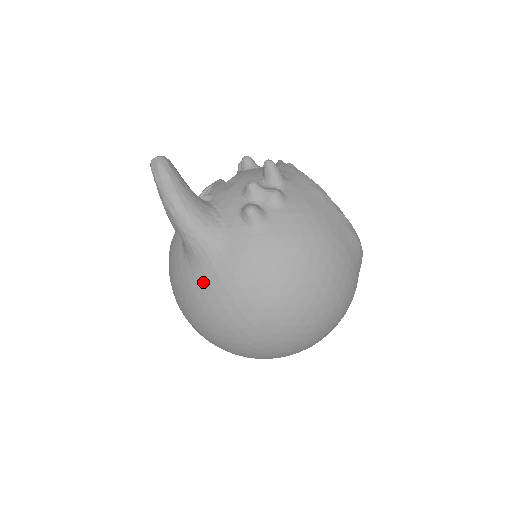
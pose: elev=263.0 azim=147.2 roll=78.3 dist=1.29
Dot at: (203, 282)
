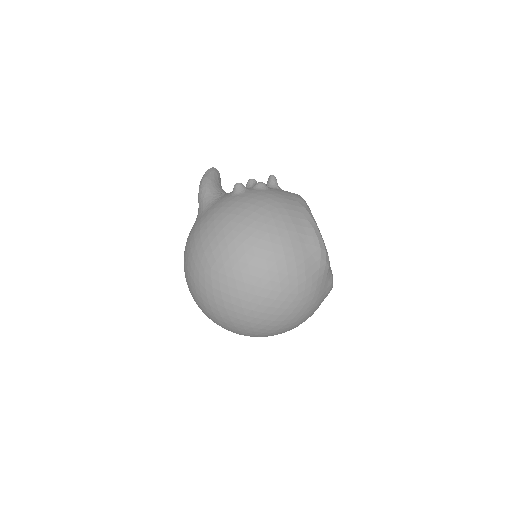
Dot at: (194, 225)
